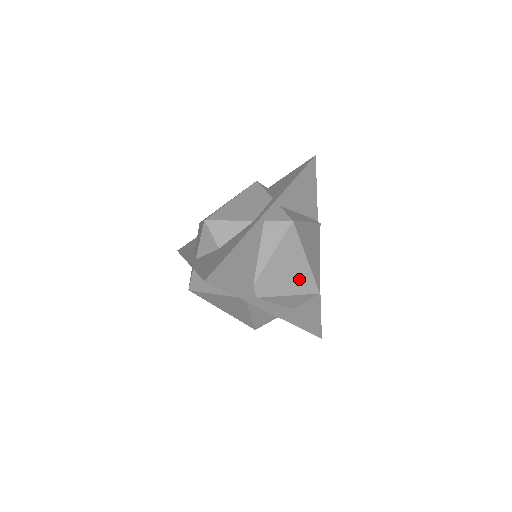
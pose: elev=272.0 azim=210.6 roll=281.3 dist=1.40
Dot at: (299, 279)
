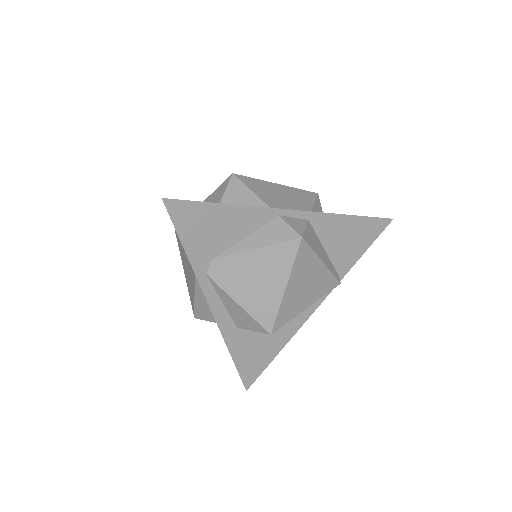
Dot at: (262, 299)
